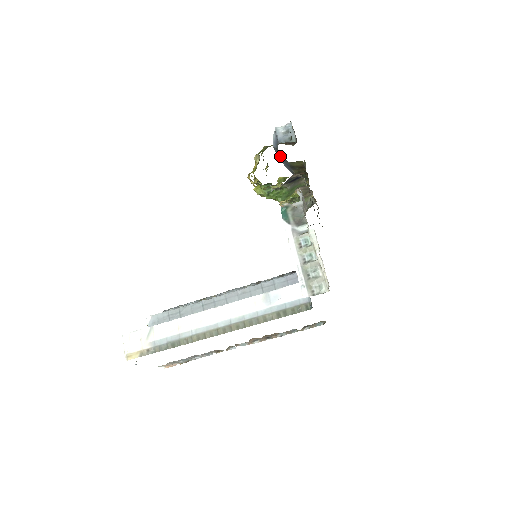
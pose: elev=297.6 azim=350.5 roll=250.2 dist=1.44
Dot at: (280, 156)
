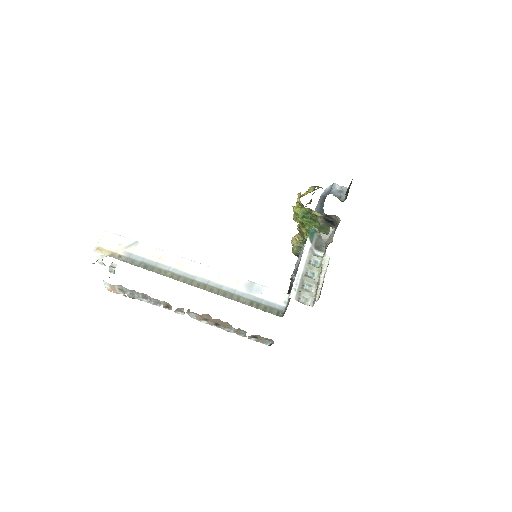
Dot at: (320, 206)
